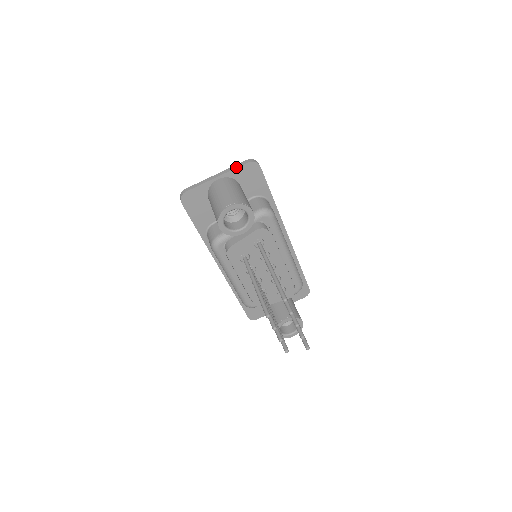
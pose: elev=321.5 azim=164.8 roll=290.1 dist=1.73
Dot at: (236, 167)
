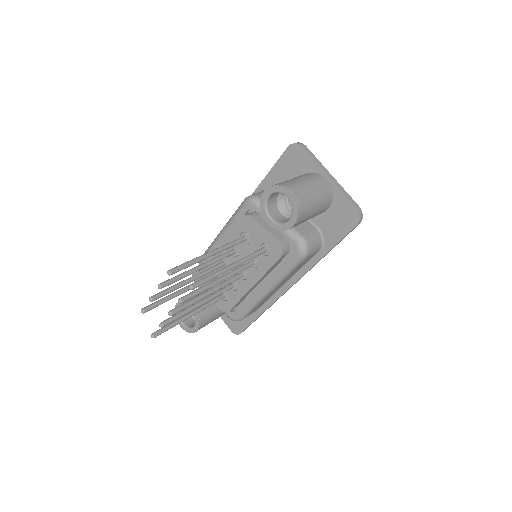
Dot at: (347, 196)
